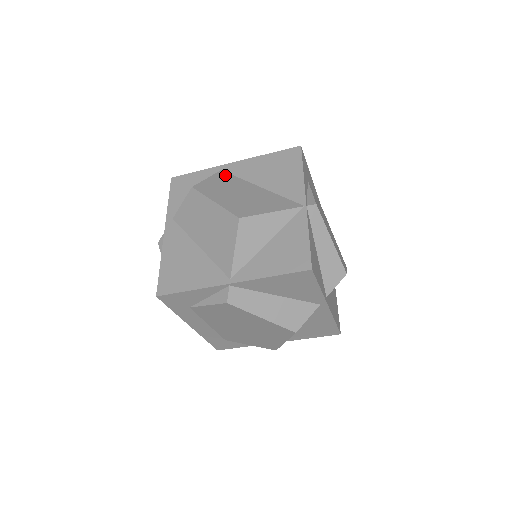
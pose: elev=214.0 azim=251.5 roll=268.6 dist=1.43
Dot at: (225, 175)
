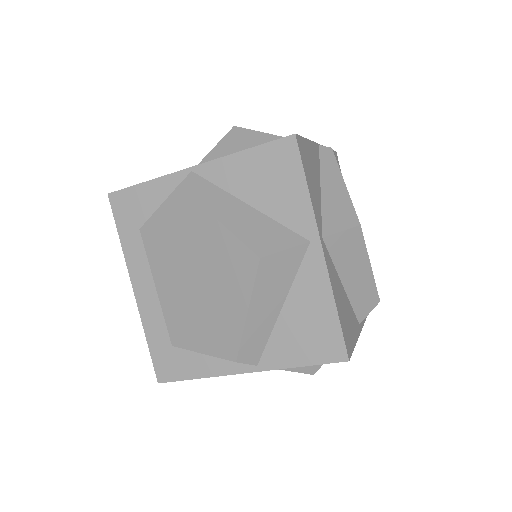
Dot at: occluded
